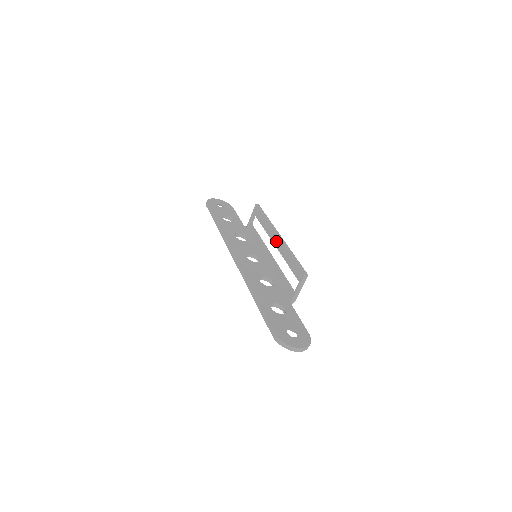
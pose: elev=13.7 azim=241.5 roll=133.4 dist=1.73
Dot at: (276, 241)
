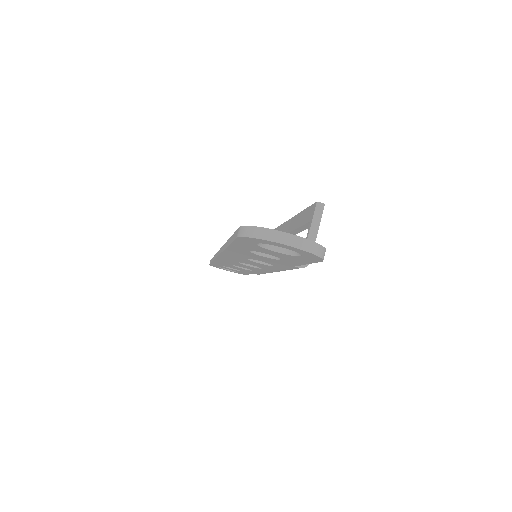
Dot at: (285, 228)
